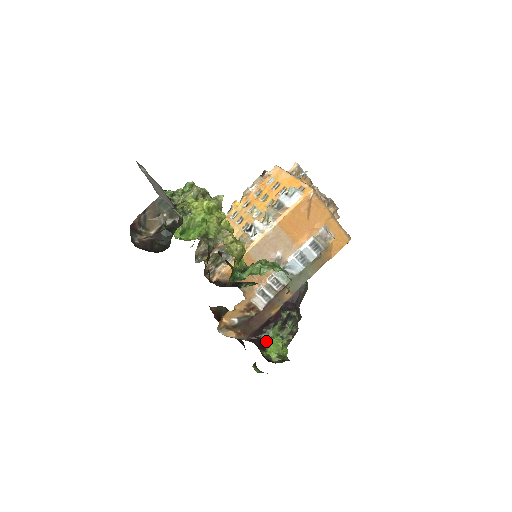
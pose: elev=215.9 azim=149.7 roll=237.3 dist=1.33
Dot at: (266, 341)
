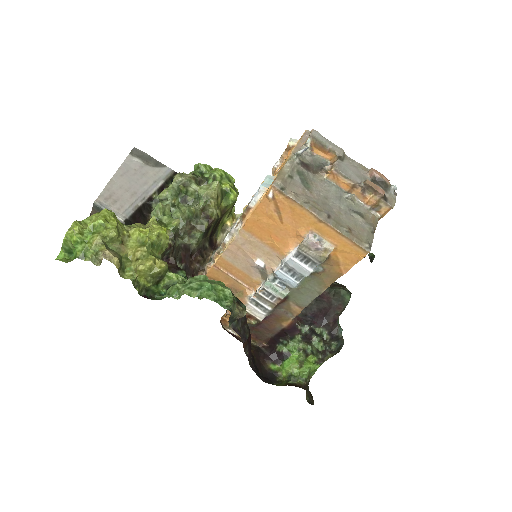
Dot at: (281, 353)
